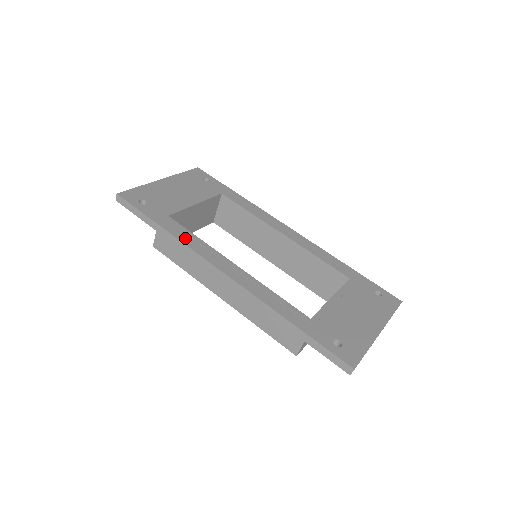
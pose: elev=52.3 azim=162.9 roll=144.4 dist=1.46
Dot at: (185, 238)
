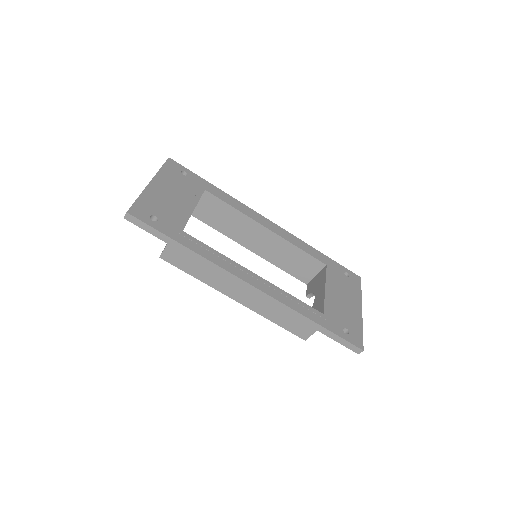
Dot at: (209, 255)
